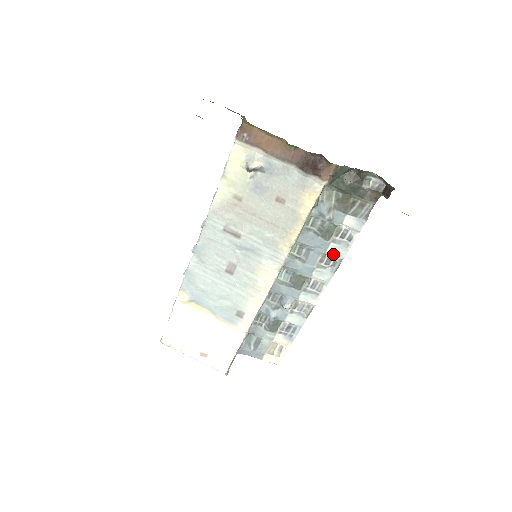
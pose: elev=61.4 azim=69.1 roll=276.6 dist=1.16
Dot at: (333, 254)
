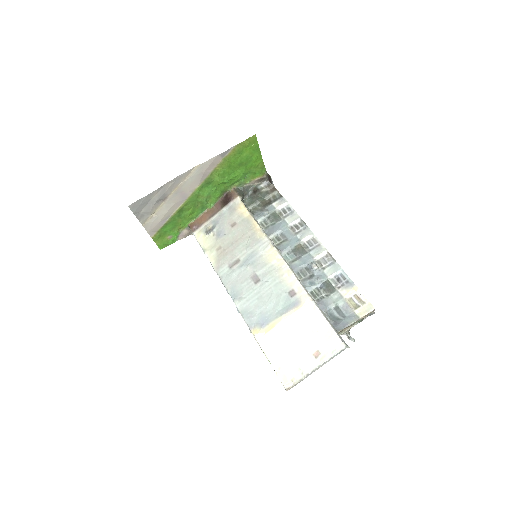
Dot at: (293, 222)
